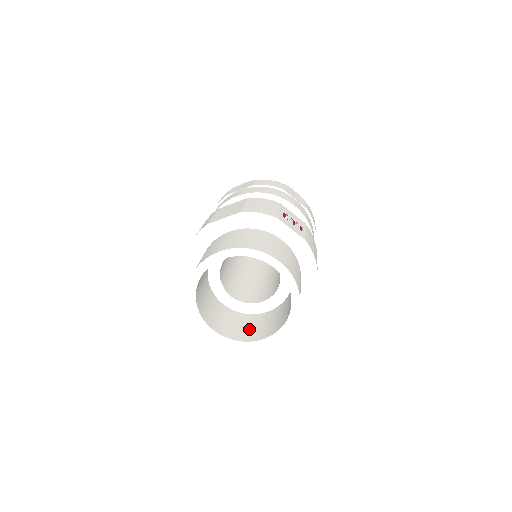
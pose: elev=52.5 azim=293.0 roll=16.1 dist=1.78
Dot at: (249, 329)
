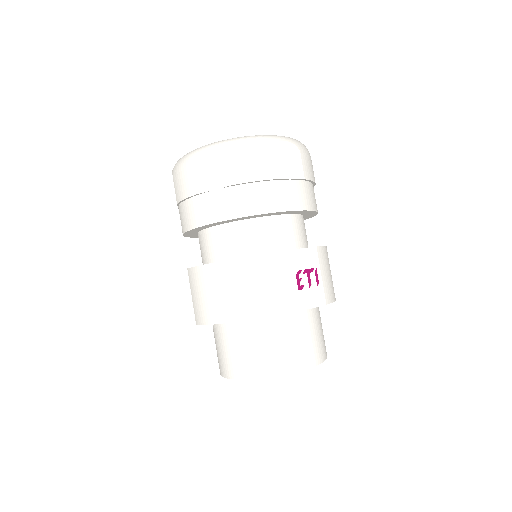
Dot at: occluded
